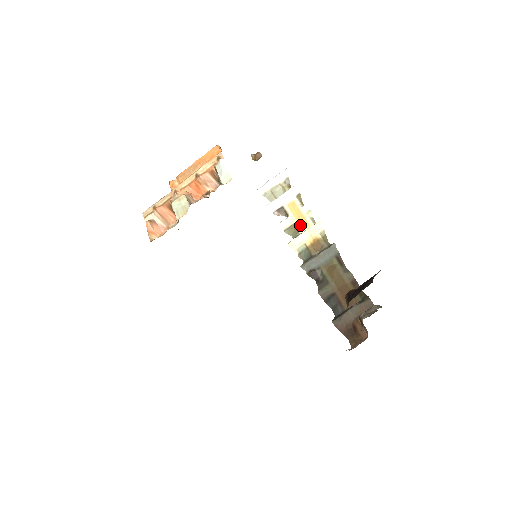
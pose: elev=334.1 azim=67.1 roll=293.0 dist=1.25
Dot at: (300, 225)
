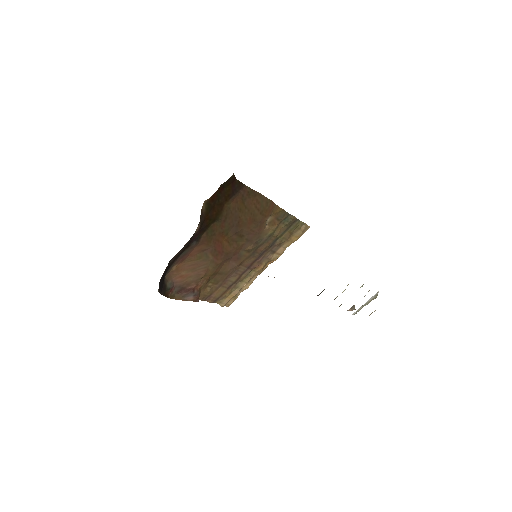
Dot at: occluded
